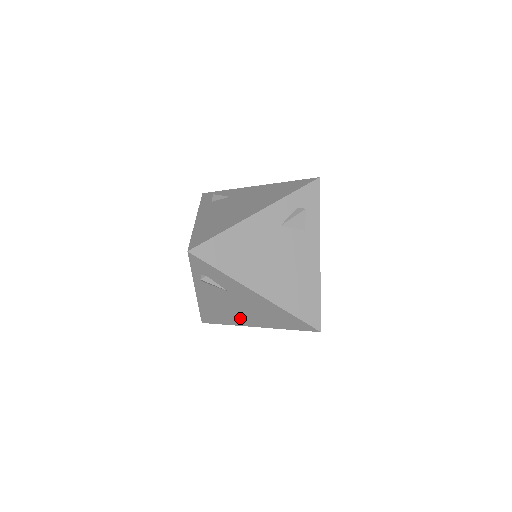
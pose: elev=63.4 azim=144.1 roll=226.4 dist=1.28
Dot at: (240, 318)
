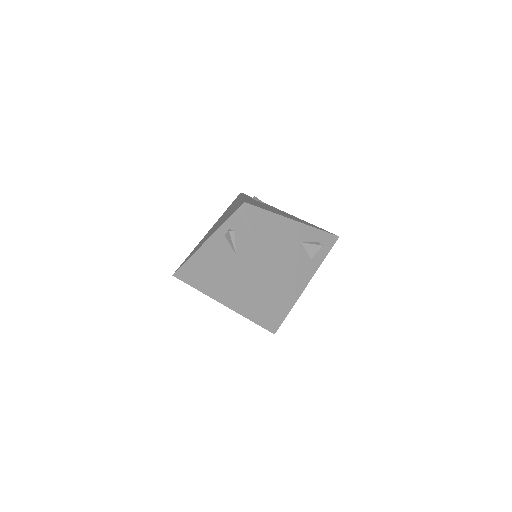
Dot at: (216, 287)
